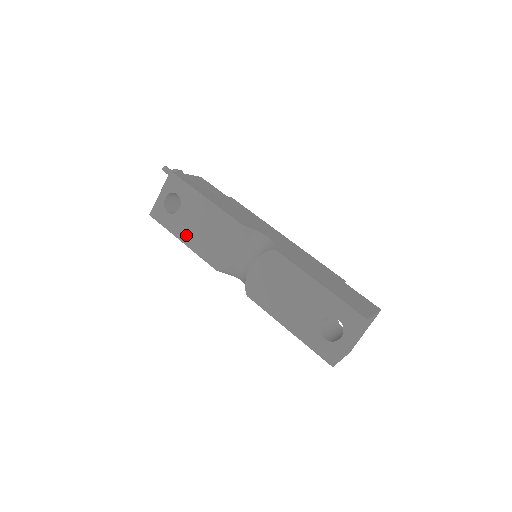
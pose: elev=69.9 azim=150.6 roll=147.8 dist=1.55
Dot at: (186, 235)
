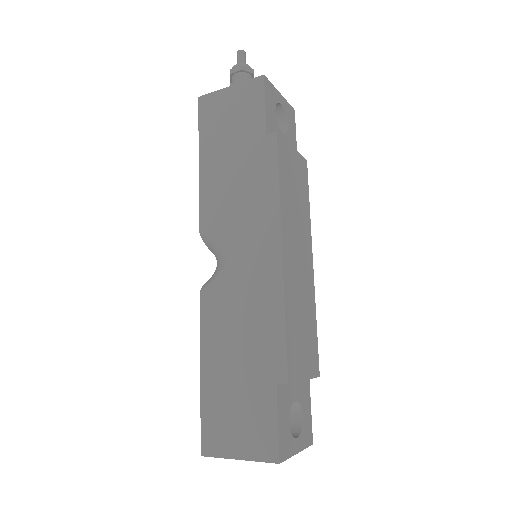
Dot at: occluded
